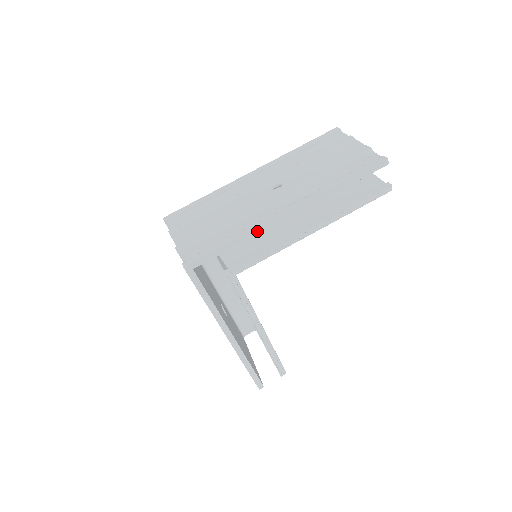
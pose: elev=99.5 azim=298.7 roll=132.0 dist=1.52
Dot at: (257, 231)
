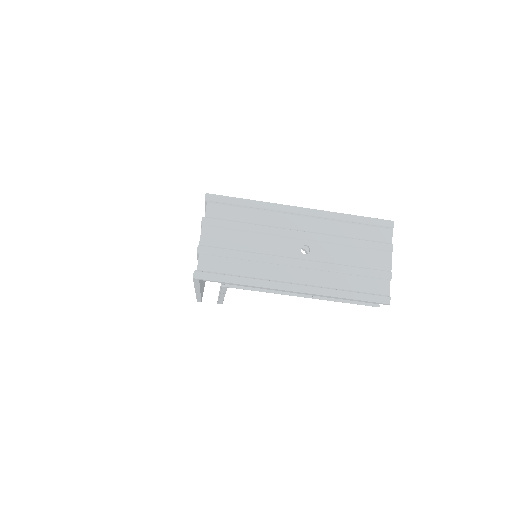
Dot at: occluded
